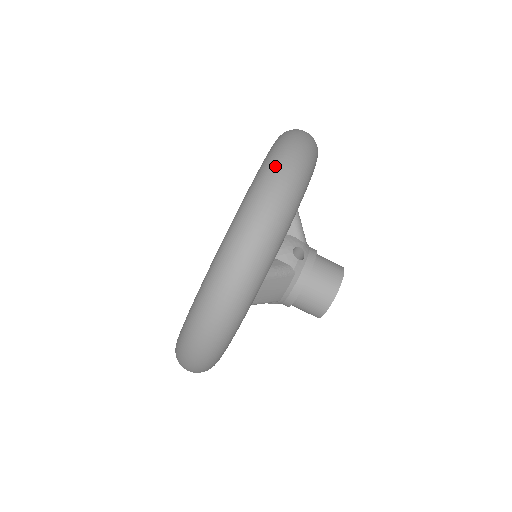
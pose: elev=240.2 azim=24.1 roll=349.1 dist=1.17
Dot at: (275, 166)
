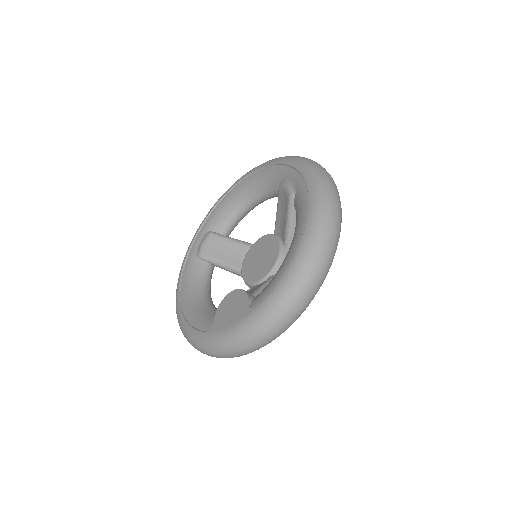
Dot at: (319, 252)
